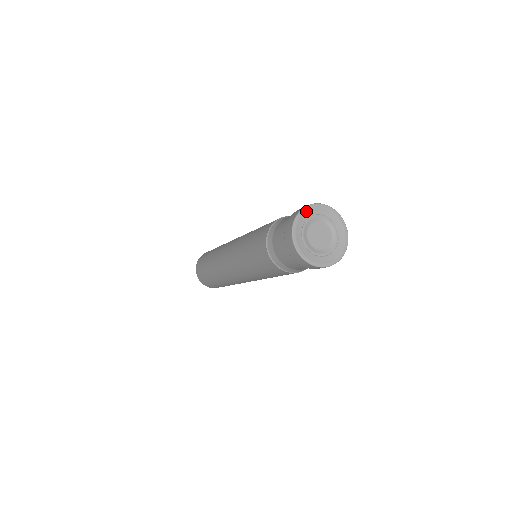
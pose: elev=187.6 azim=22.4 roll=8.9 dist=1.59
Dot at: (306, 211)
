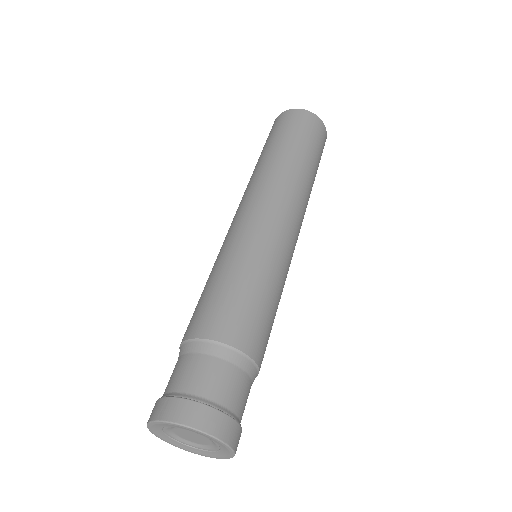
Dot at: (167, 424)
